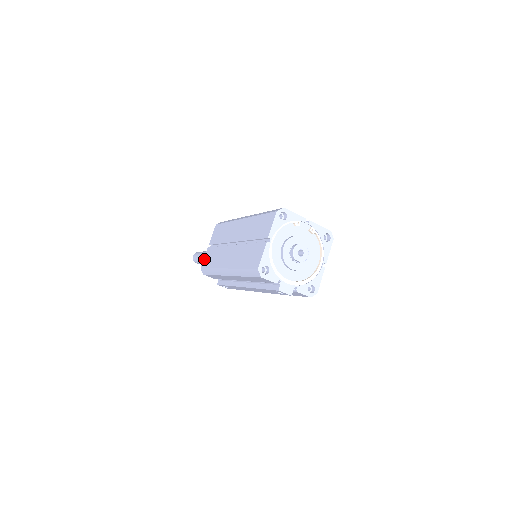
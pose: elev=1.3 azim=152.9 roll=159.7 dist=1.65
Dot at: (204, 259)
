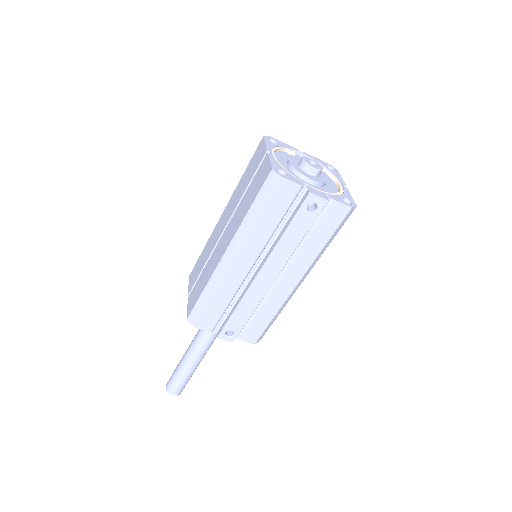
Dot at: (188, 307)
